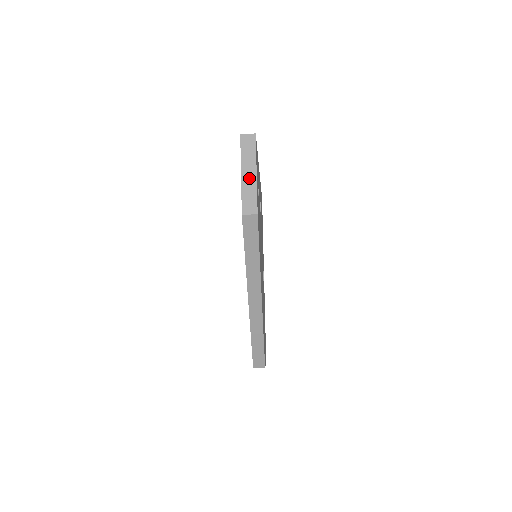
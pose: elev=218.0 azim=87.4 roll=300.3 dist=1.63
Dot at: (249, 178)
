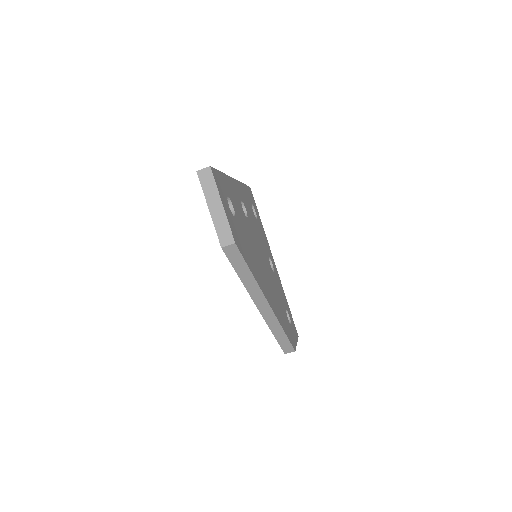
Dot at: (217, 211)
